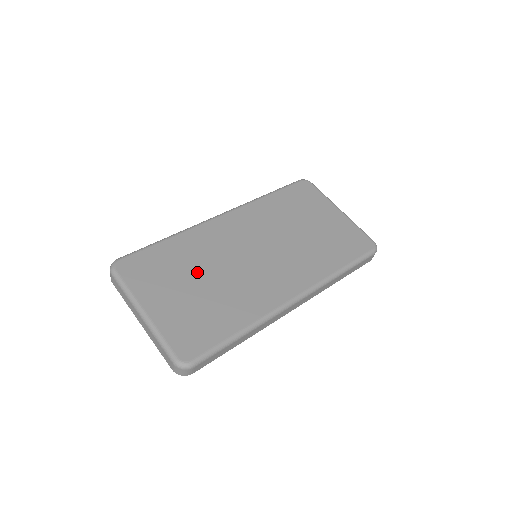
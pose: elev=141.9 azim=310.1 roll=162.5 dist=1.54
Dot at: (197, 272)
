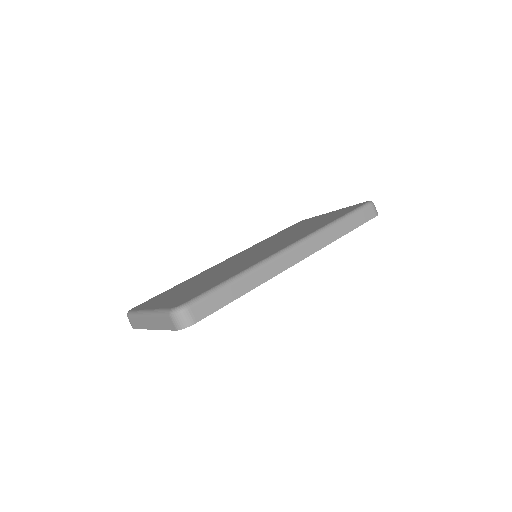
Dot at: (199, 280)
